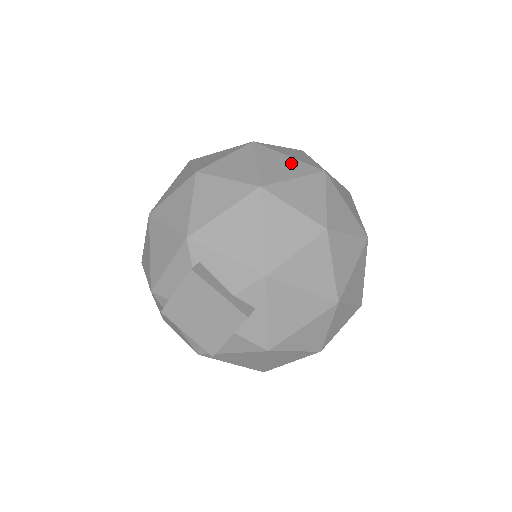
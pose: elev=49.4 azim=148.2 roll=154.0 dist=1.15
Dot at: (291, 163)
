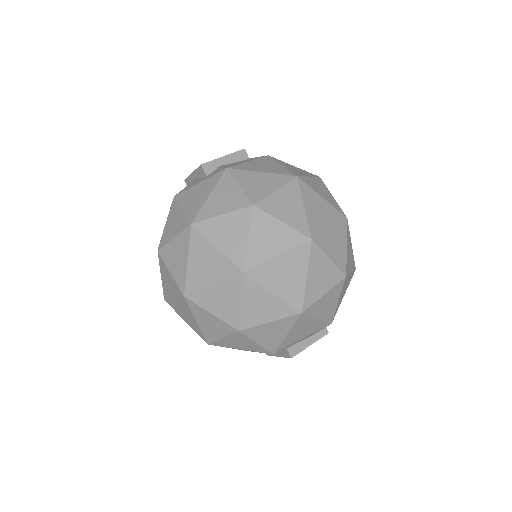
Dot at: (288, 263)
